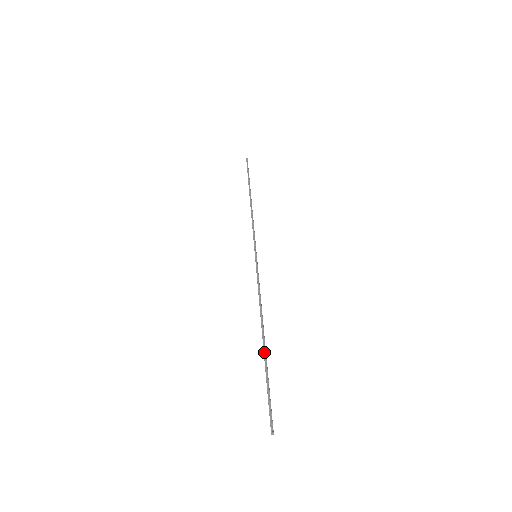
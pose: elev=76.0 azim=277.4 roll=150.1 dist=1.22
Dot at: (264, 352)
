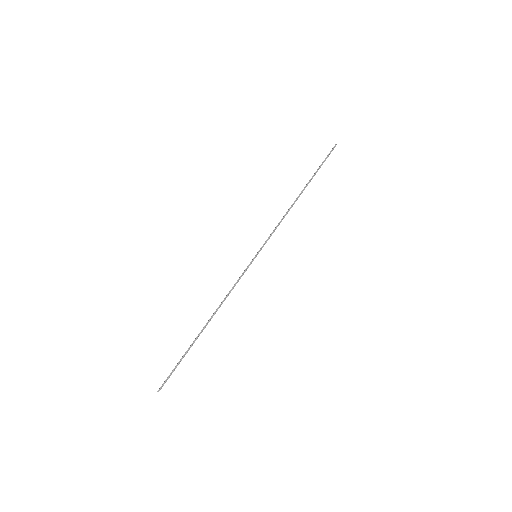
Dot at: (196, 338)
